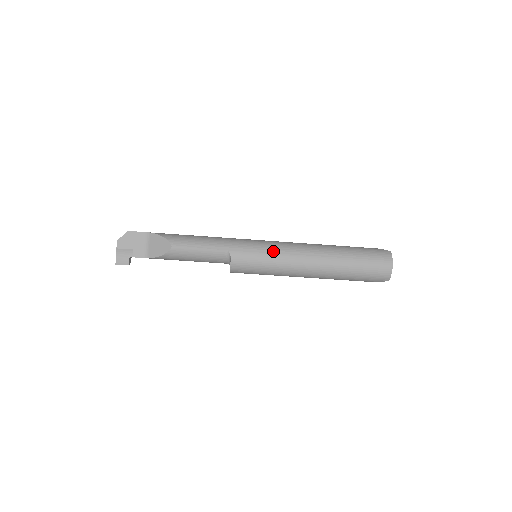
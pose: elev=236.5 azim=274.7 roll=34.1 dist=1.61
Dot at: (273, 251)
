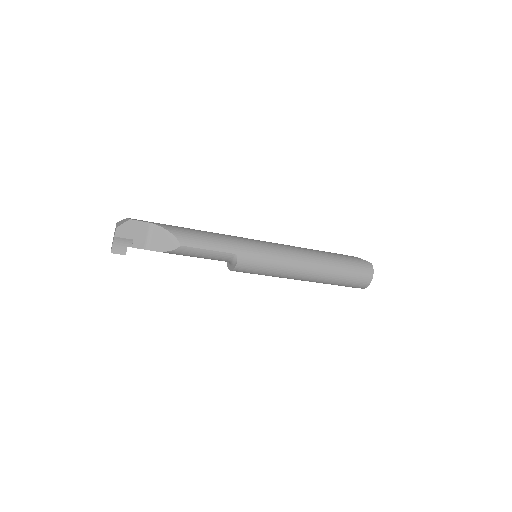
Dot at: (277, 258)
